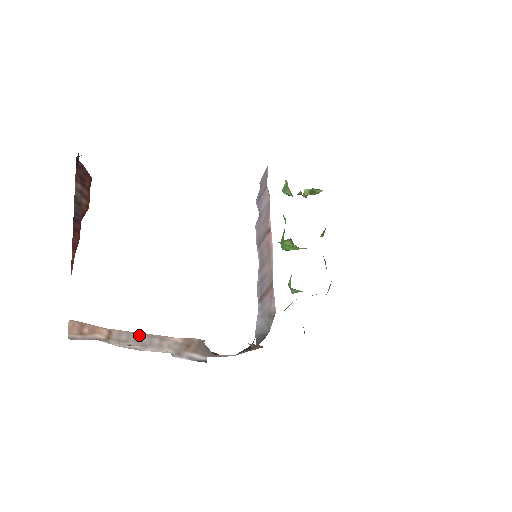
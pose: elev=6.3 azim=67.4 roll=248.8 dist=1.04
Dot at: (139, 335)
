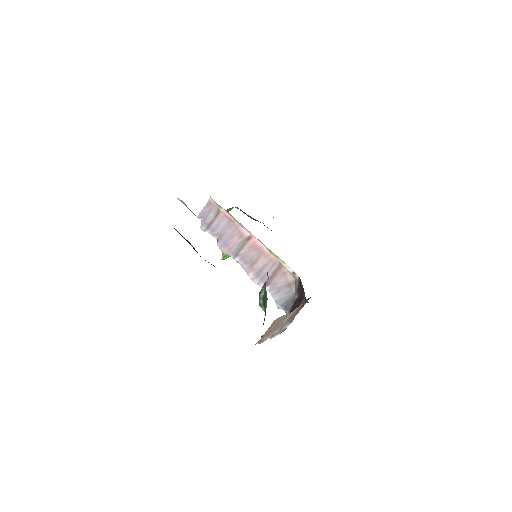
Dot at: (281, 320)
